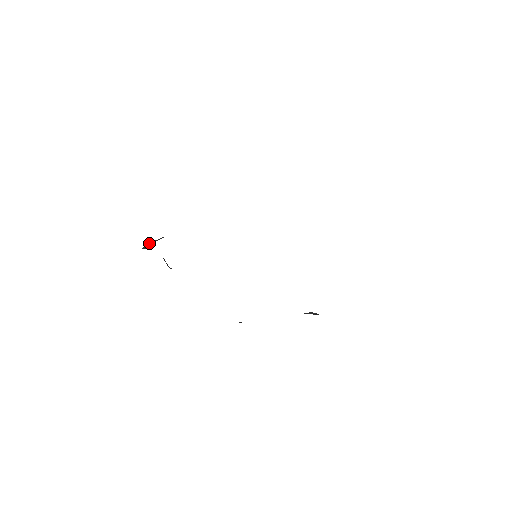
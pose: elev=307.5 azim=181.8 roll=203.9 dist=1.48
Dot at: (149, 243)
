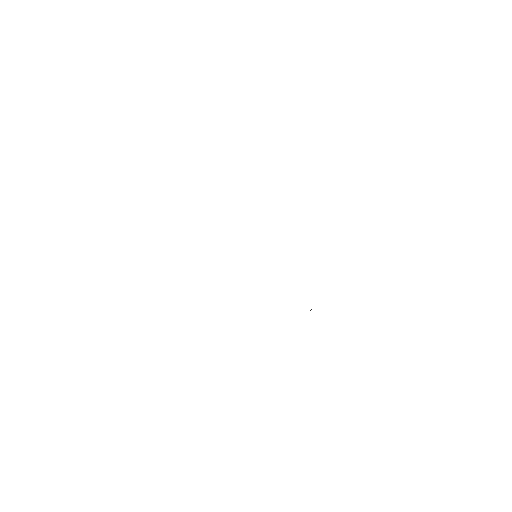
Dot at: occluded
